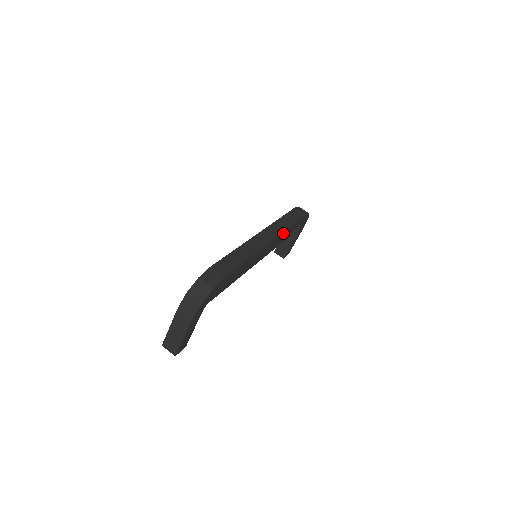
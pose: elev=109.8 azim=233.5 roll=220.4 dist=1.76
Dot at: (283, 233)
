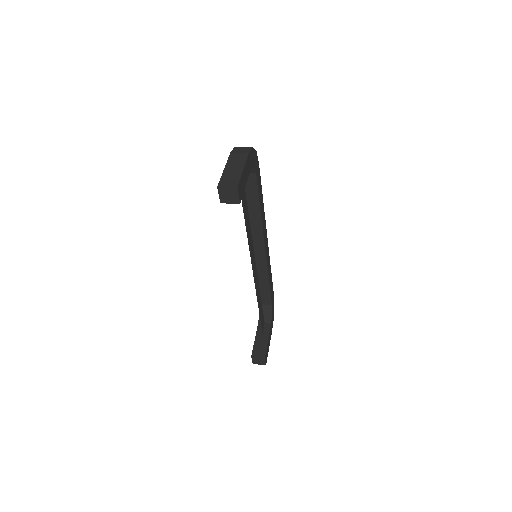
Dot at: (269, 261)
